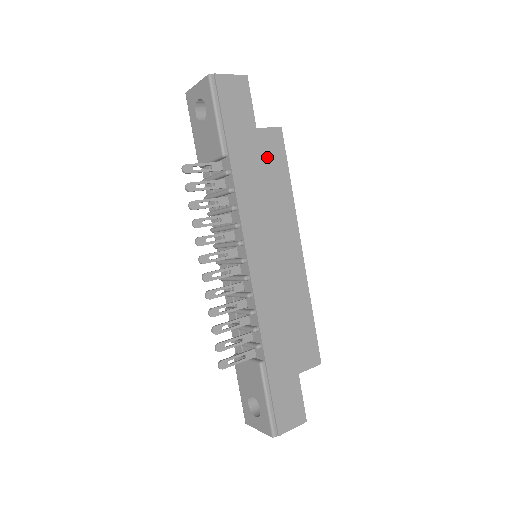
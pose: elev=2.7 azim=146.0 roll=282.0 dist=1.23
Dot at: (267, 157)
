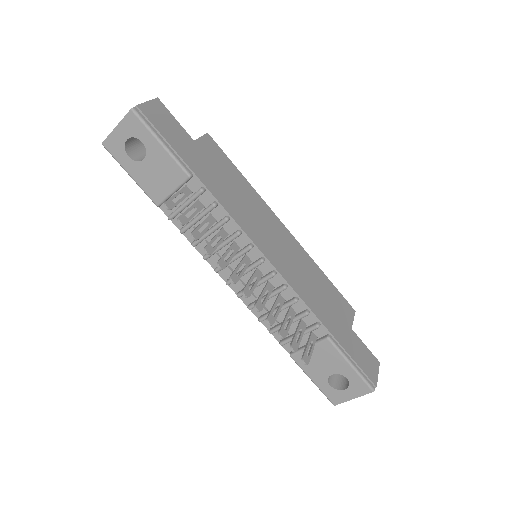
Dot at: (217, 163)
